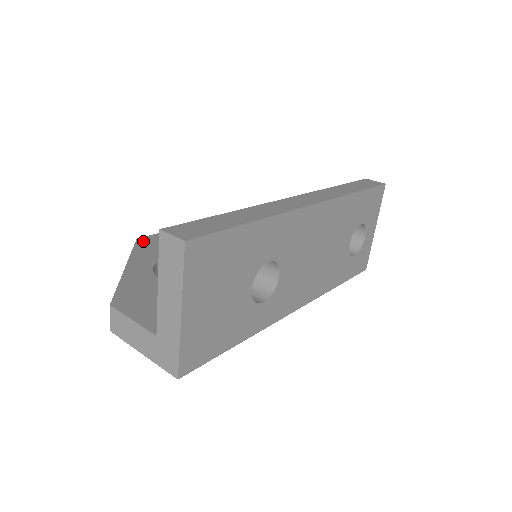
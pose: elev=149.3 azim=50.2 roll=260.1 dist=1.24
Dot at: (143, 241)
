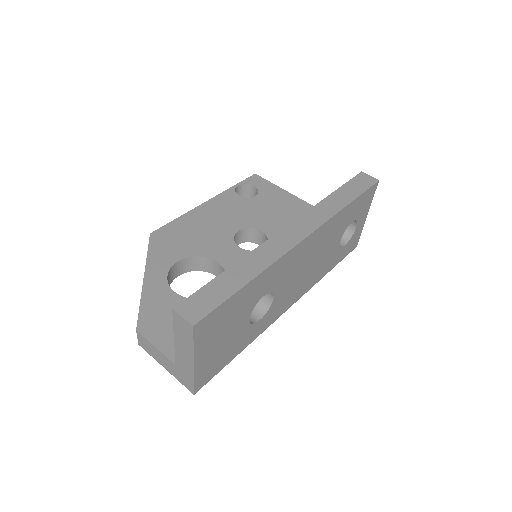
Dot at: (156, 237)
